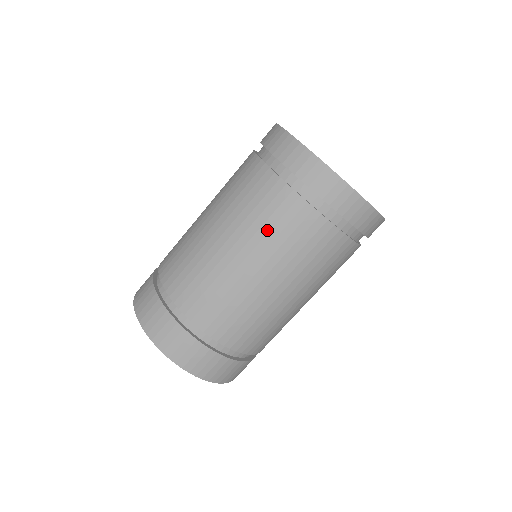
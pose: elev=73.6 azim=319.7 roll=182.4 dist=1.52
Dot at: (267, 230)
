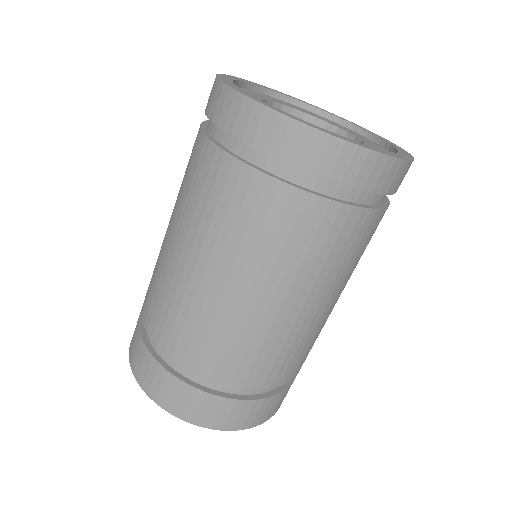
Dot at: (252, 242)
